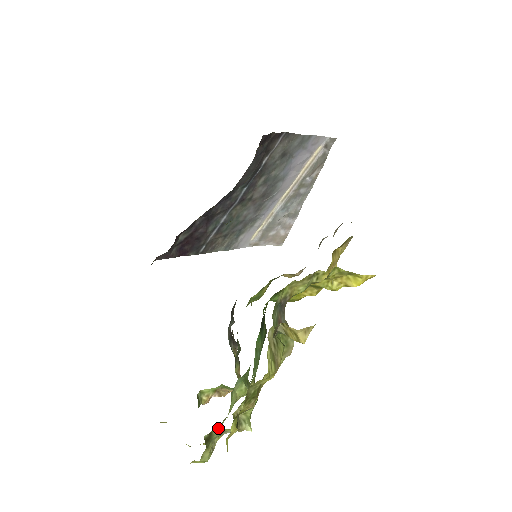
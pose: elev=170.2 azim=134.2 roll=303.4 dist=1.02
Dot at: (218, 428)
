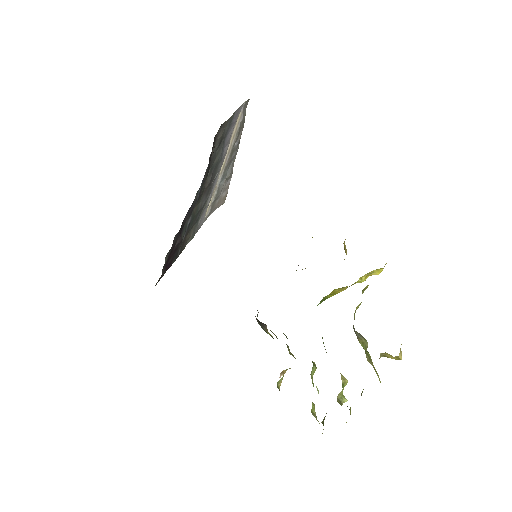
Dot at: (312, 404)
